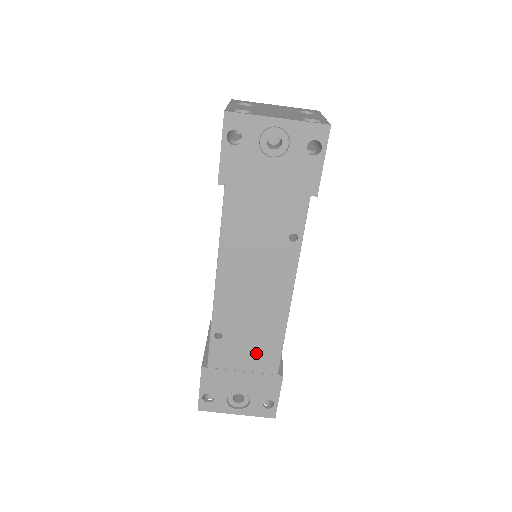
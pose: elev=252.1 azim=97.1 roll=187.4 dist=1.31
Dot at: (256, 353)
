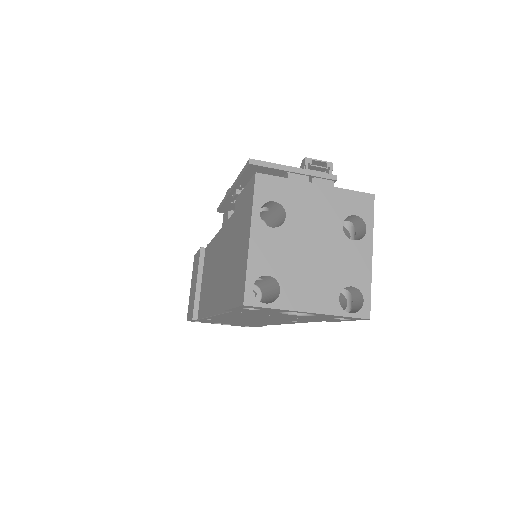
Dot at: (242, 323)
